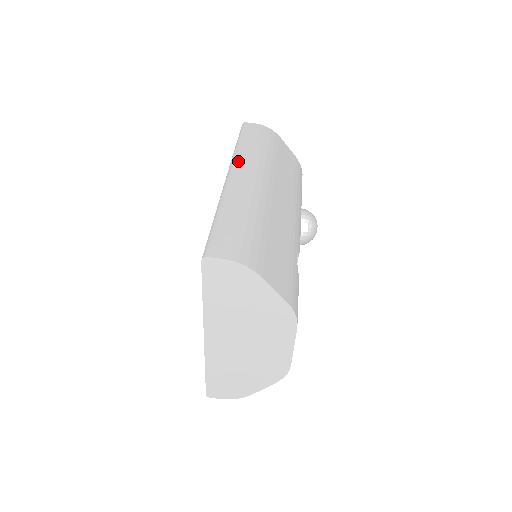
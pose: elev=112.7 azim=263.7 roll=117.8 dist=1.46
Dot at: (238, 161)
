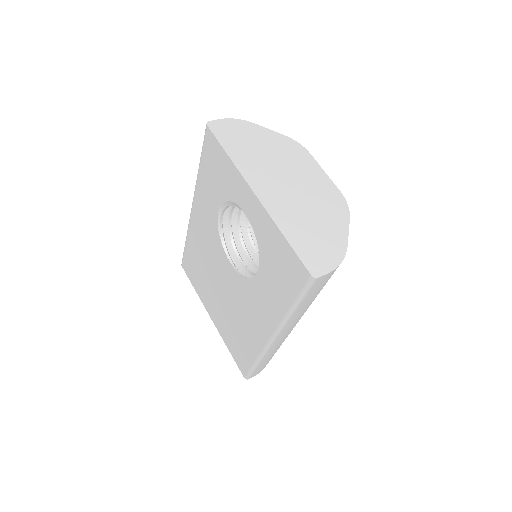
Dot at: occluded
